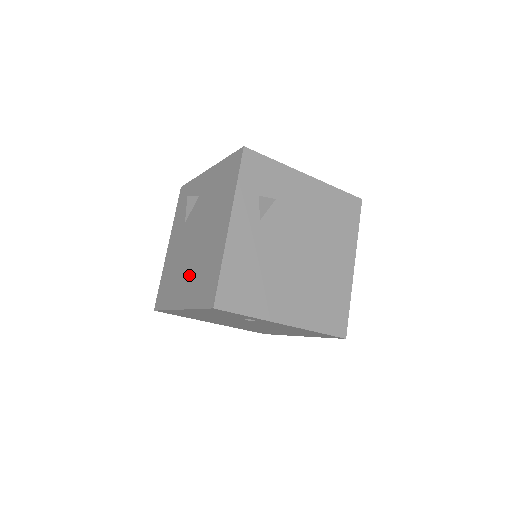
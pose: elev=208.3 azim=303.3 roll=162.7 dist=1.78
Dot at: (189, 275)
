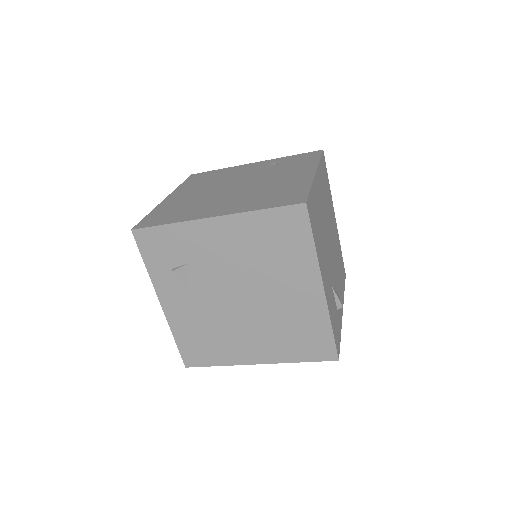
Dot at: occluded
